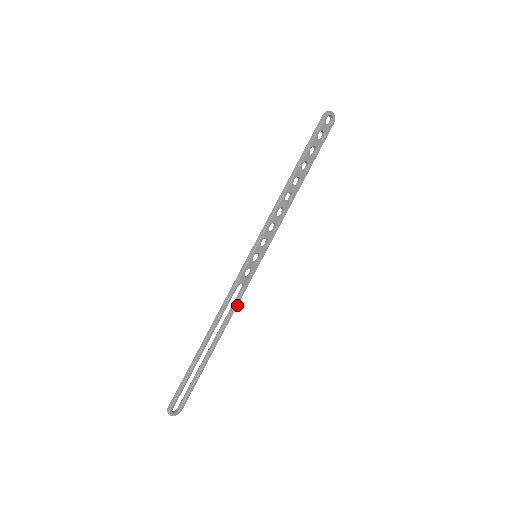
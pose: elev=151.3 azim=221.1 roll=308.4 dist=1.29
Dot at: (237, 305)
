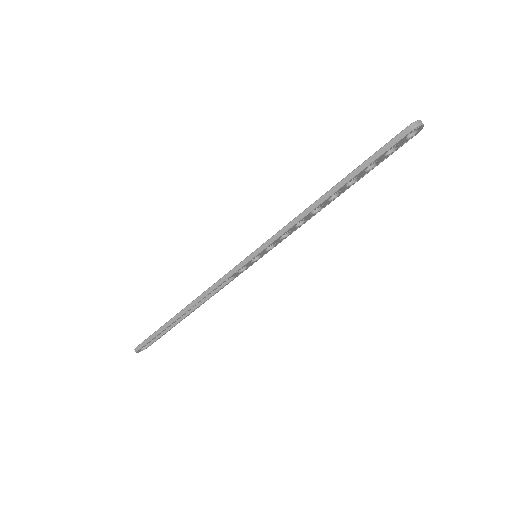
Dot at: (222, 288)
